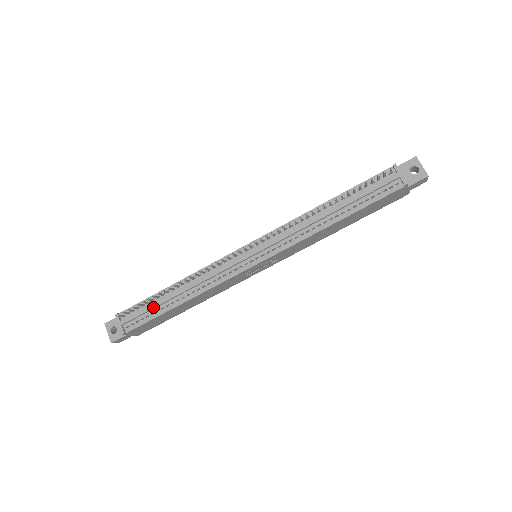
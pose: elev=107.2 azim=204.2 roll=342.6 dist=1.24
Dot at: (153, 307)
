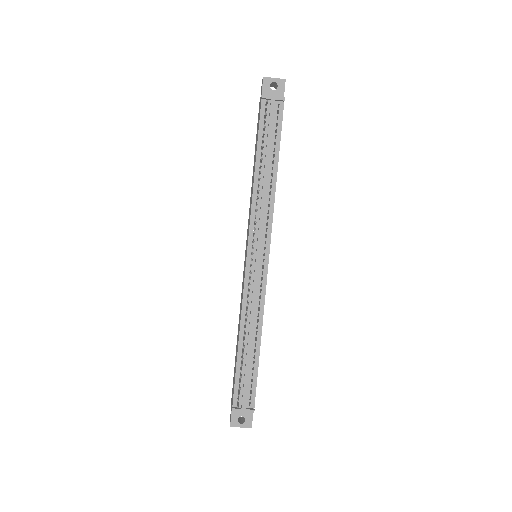
Dot at: (248, 371)
